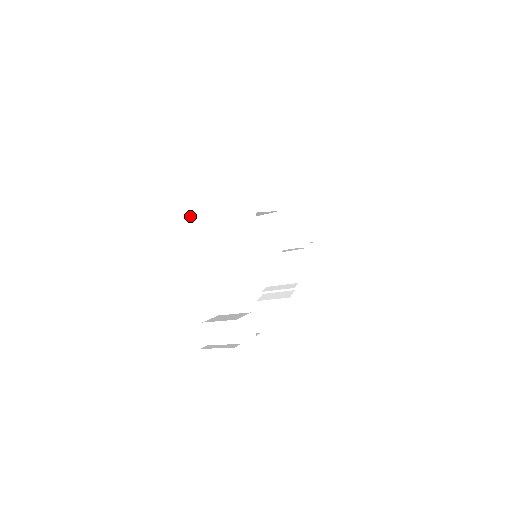
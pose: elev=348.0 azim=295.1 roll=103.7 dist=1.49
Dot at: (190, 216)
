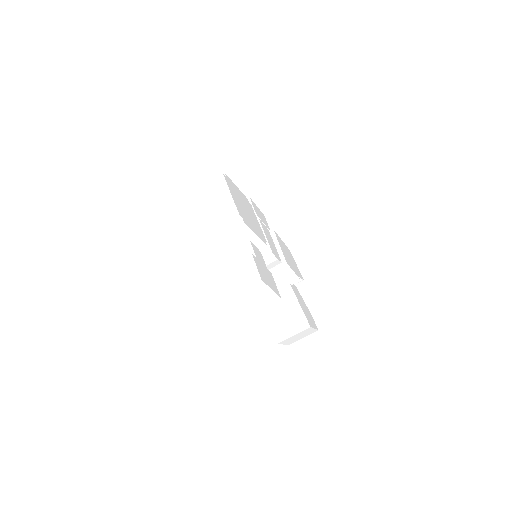
Dot at: (207, 182)
